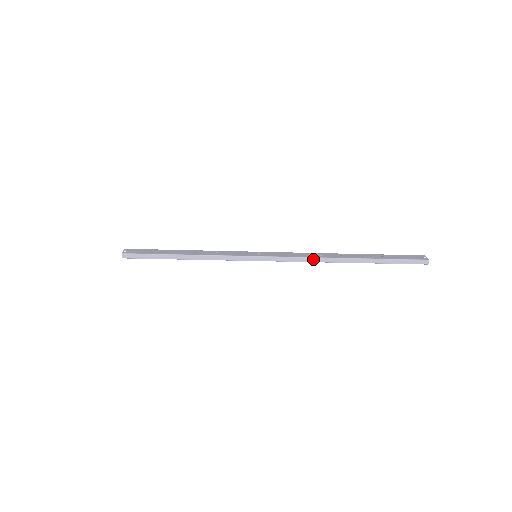
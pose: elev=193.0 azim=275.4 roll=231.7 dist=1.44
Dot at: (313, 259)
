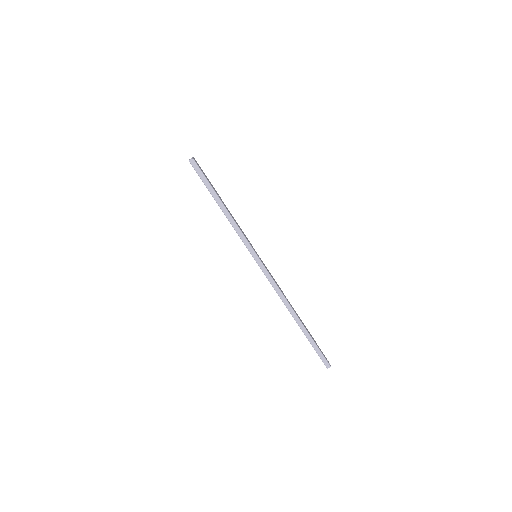
Dot at: (282, 295)
